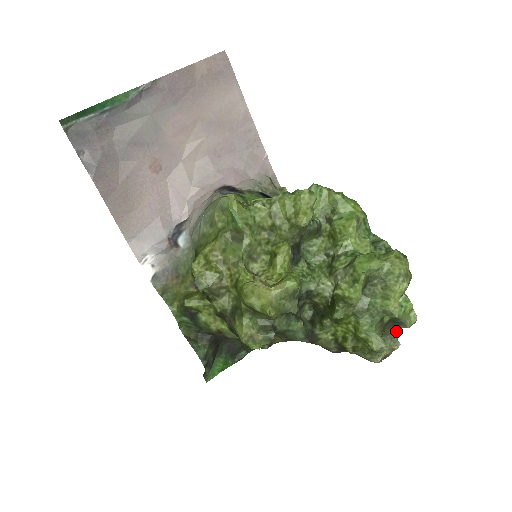
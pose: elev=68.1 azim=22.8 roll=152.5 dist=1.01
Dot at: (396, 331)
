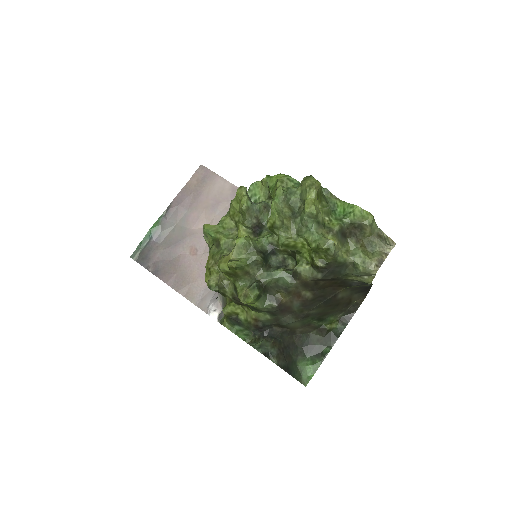
Dot at: (374, 237)
